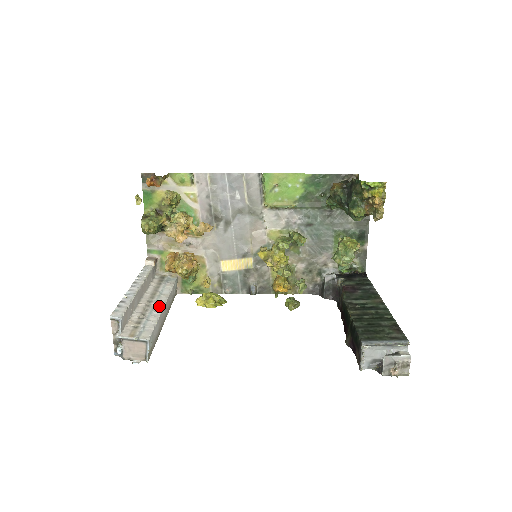
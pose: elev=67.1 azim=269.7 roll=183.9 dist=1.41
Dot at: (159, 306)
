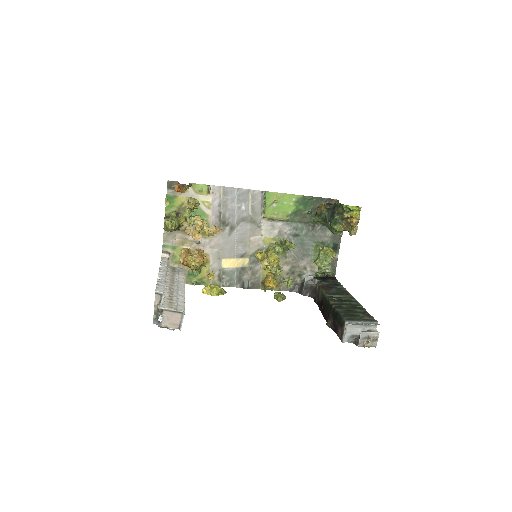
Dot at: (181, 289)
